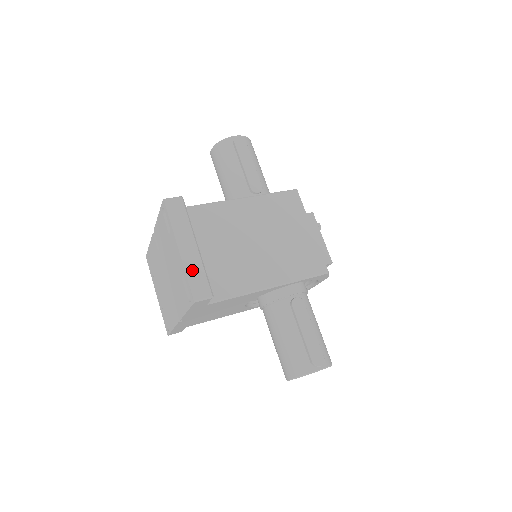
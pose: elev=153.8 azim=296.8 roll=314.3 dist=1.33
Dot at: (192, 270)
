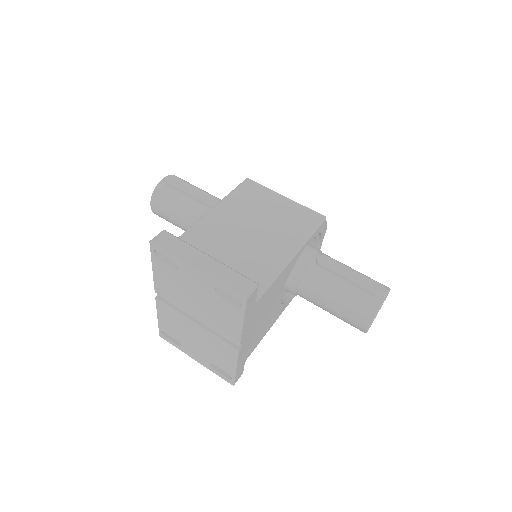
Dot at: (222, 276)
